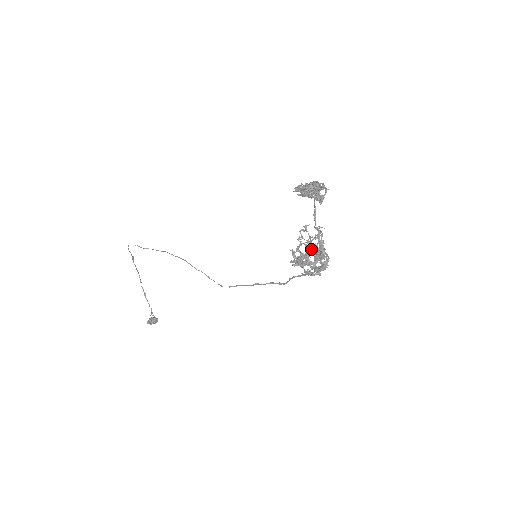
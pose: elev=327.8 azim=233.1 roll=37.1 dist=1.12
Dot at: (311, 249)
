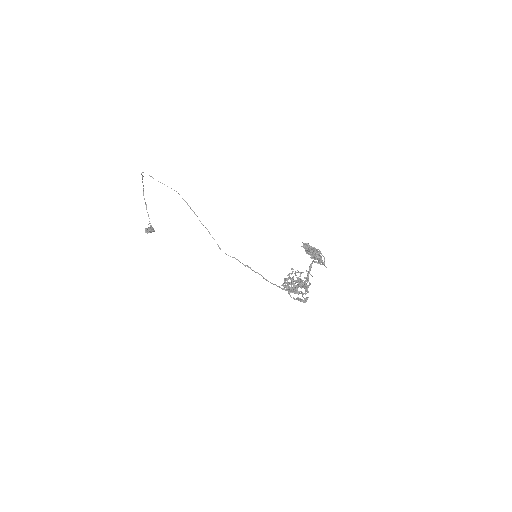
Dot at: (299, 285)
